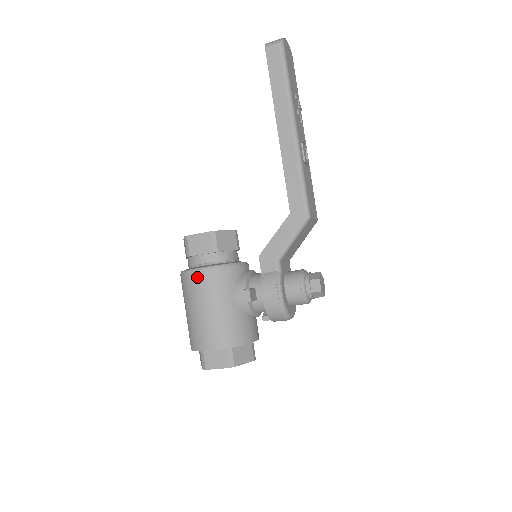
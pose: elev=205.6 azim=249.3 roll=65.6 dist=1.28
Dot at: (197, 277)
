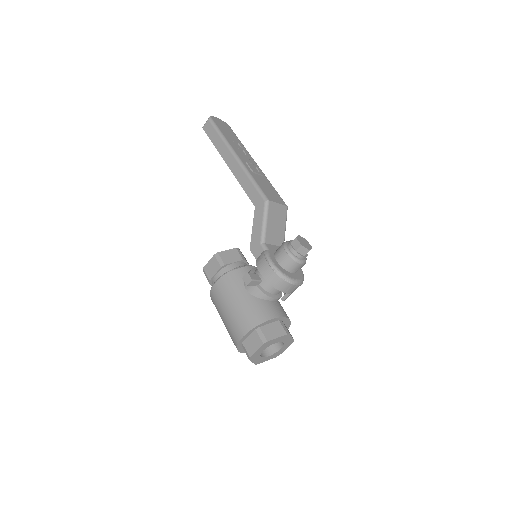
Dot at: (216, 289)
